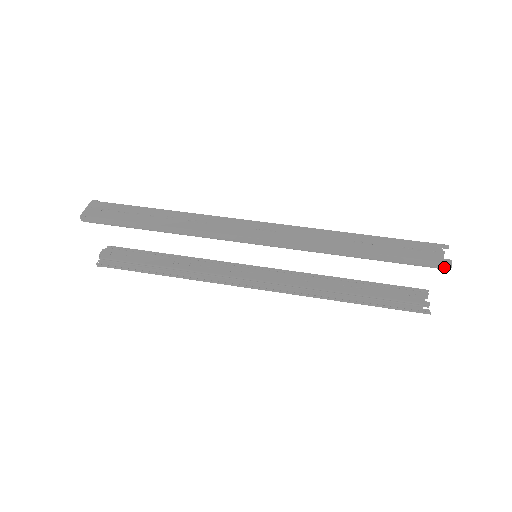
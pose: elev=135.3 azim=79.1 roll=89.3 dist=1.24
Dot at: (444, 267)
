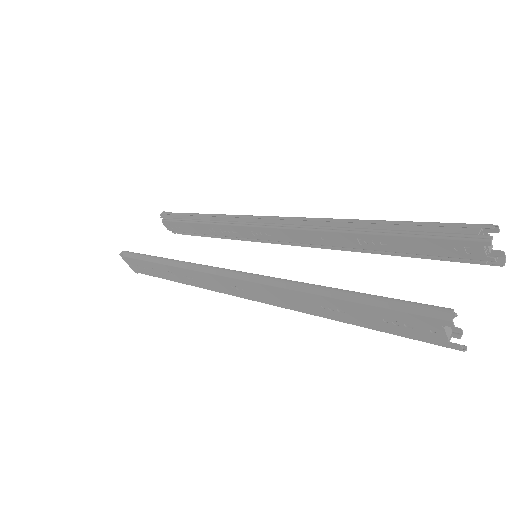
Dot at: (484, 224)
